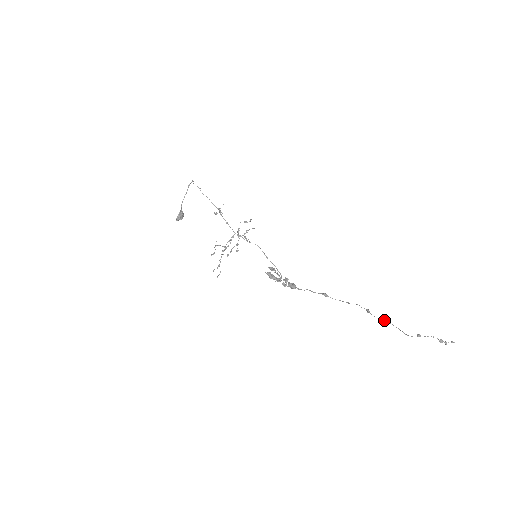
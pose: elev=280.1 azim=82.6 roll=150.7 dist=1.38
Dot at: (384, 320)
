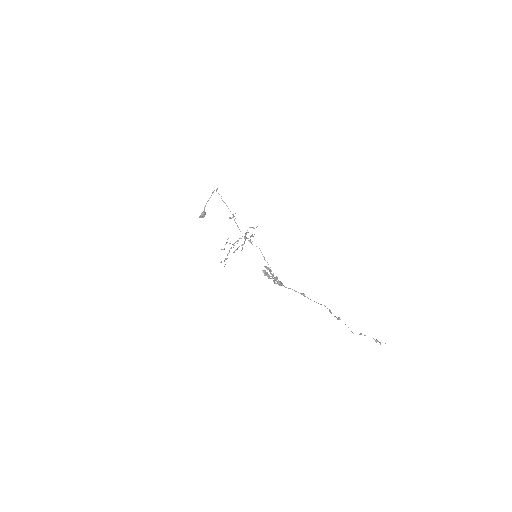
Dot at: (339, 319)
